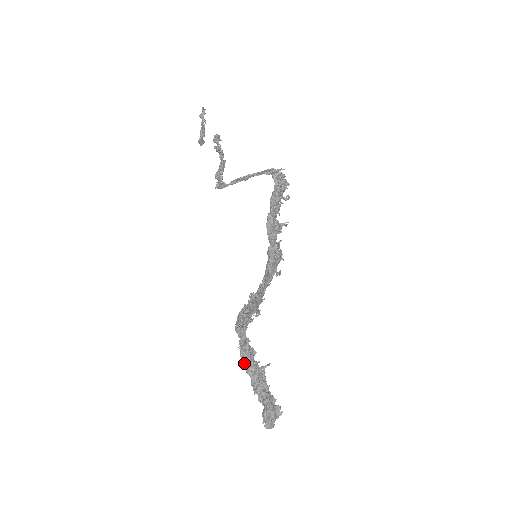
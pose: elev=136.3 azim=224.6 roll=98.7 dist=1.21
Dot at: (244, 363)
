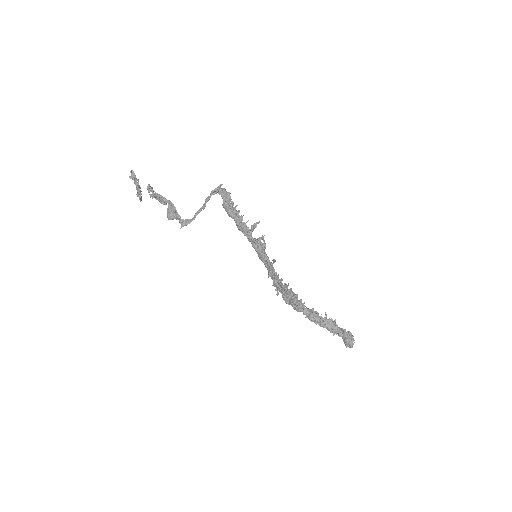
Dot at: (317, 323)
